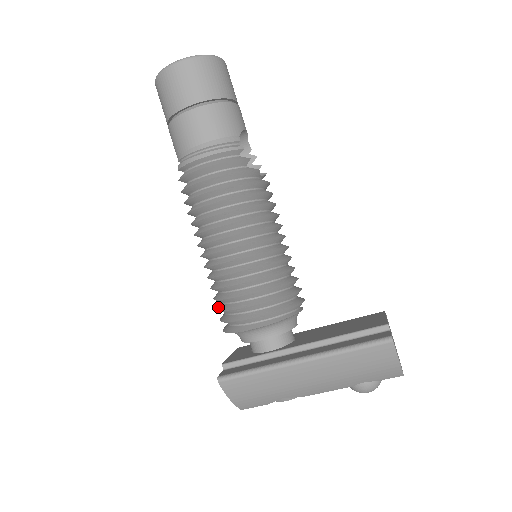
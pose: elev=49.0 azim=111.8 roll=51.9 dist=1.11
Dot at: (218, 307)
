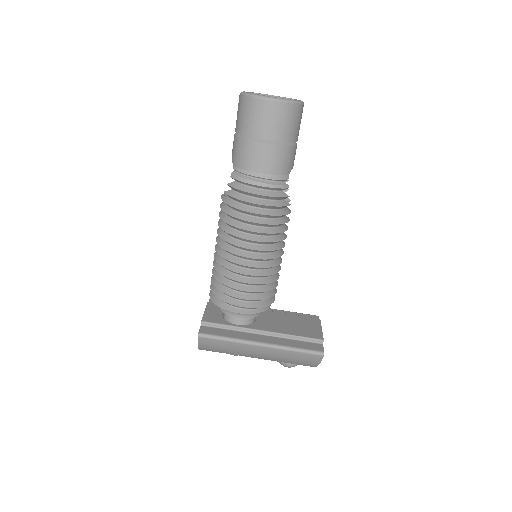
Dot at: (214, 282)
